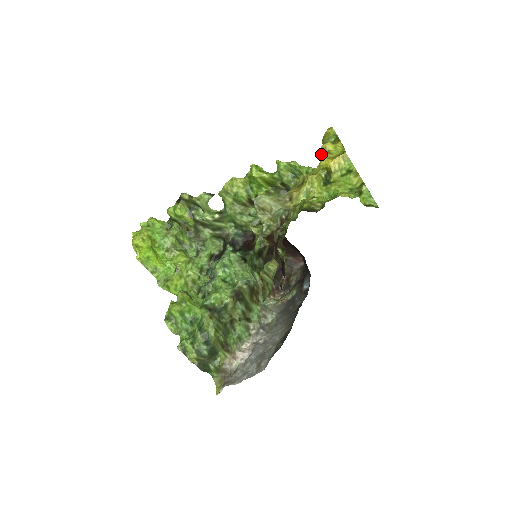
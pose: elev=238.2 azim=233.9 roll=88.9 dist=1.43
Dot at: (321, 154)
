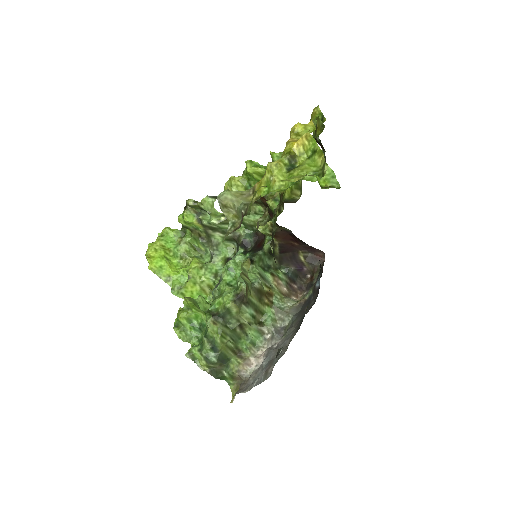
Dot at: (290, 138)
